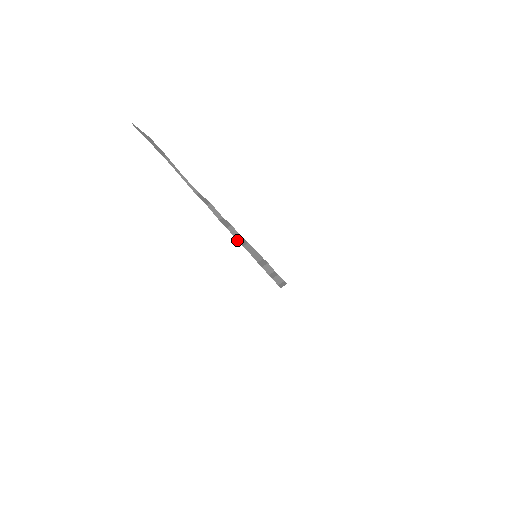
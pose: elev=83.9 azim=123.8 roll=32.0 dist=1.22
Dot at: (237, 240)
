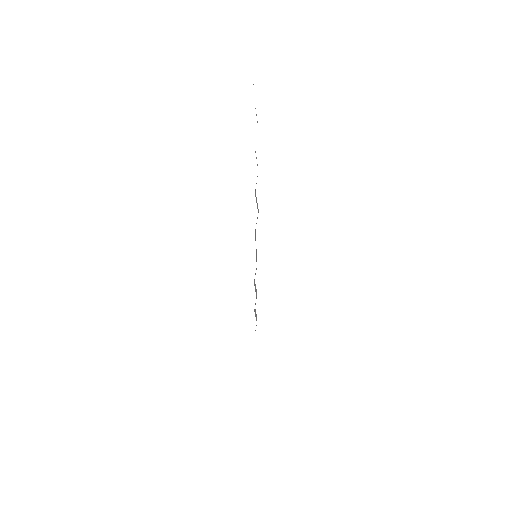
Dot at: occluded
